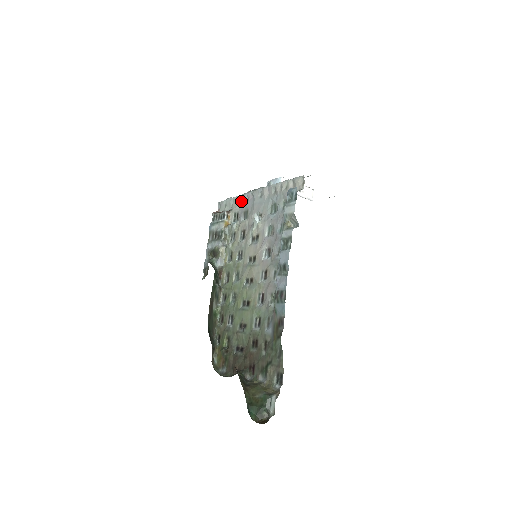
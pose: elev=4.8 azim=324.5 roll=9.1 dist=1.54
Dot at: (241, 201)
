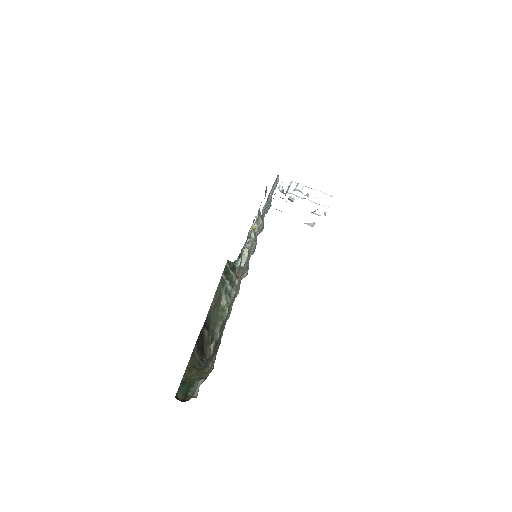
Dot at: occluded
